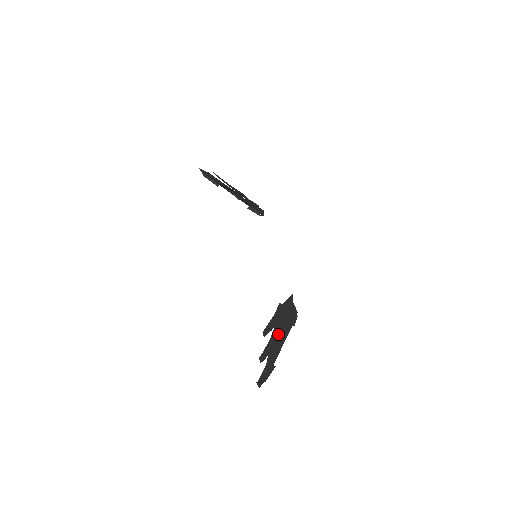
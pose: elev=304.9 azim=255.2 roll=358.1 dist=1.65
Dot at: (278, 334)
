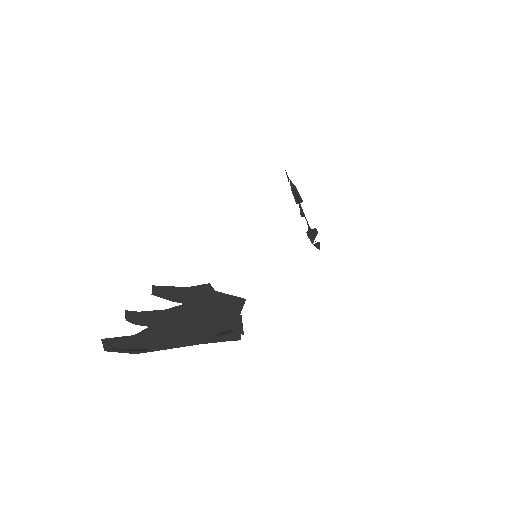
Dot at: (185, 321)
